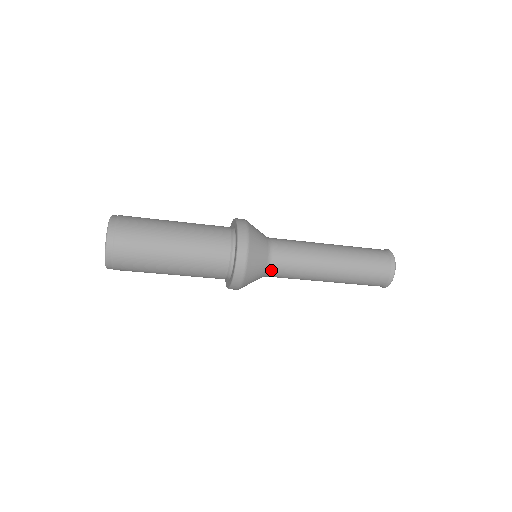
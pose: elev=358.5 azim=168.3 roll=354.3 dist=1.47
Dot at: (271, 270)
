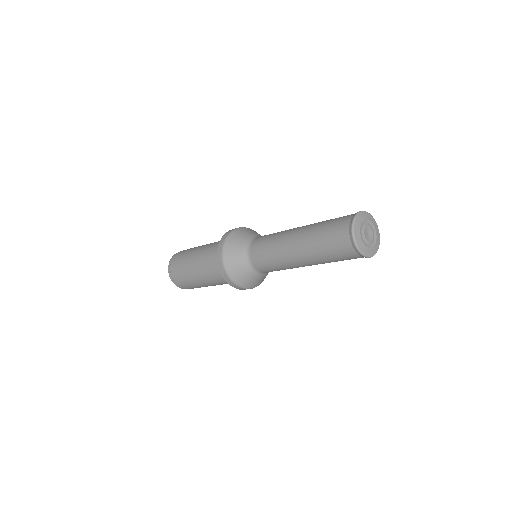
Dot at: (265, 272)
